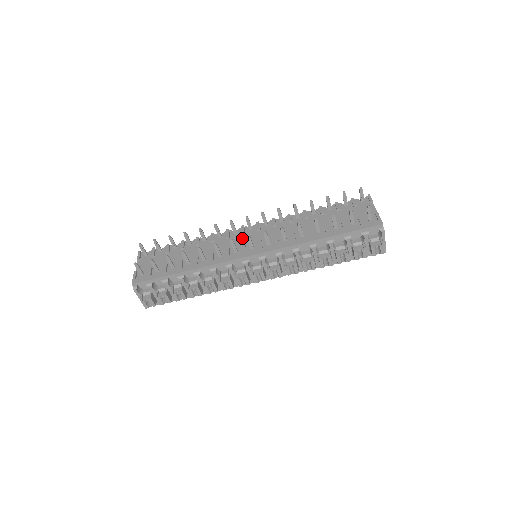
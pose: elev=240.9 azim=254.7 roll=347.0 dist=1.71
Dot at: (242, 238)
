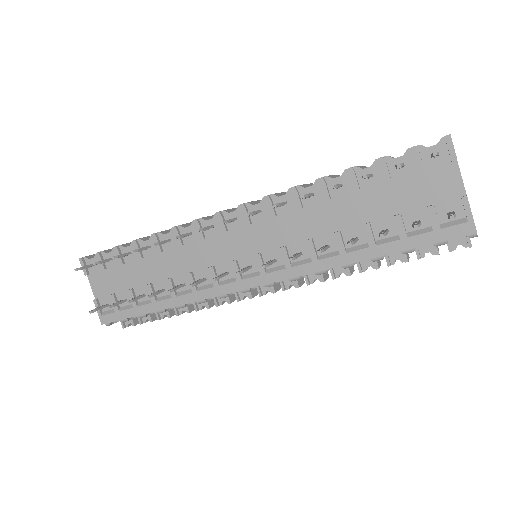
Dot at: (226, 241)
